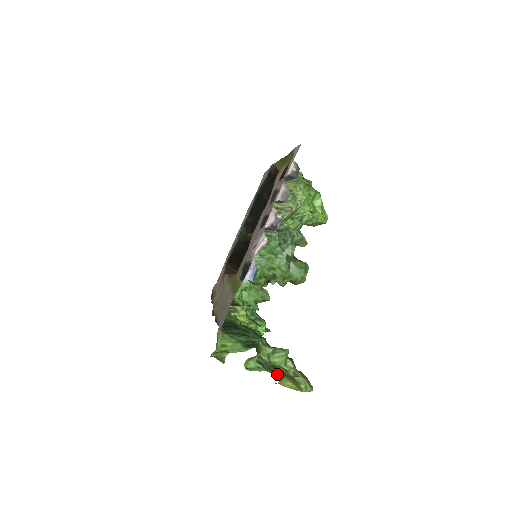
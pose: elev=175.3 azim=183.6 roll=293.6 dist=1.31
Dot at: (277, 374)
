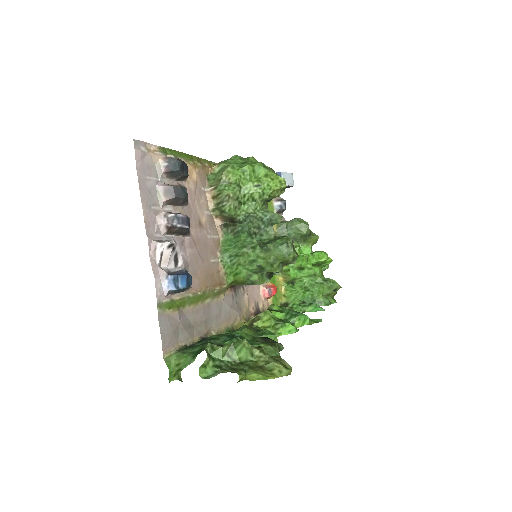
Dot at: (236, 371)
